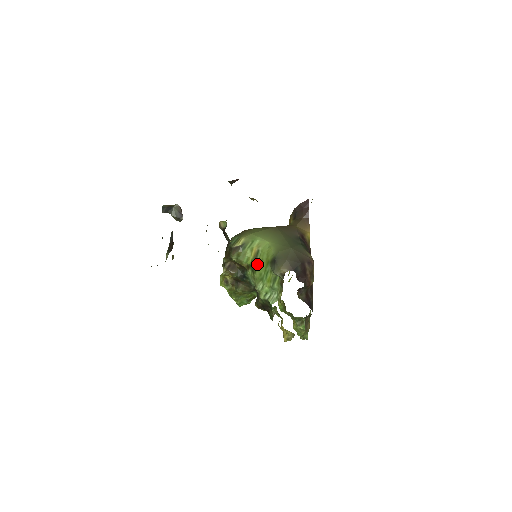
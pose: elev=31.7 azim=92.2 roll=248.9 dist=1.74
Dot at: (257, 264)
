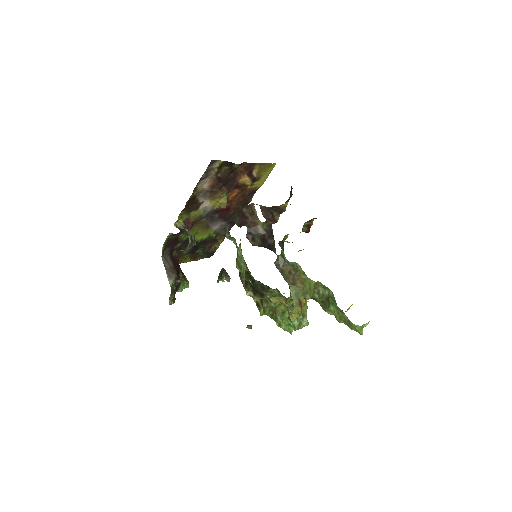
Dot at: occluded
